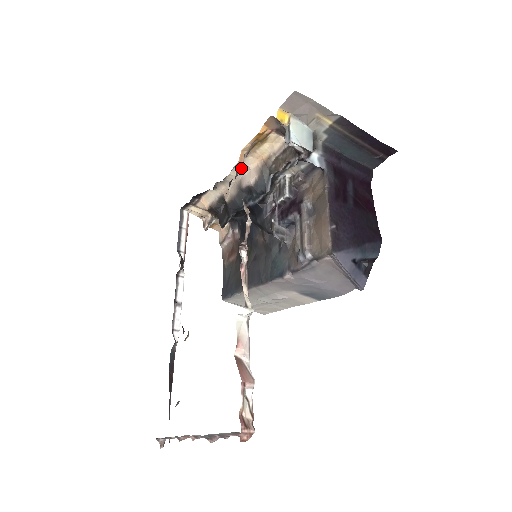
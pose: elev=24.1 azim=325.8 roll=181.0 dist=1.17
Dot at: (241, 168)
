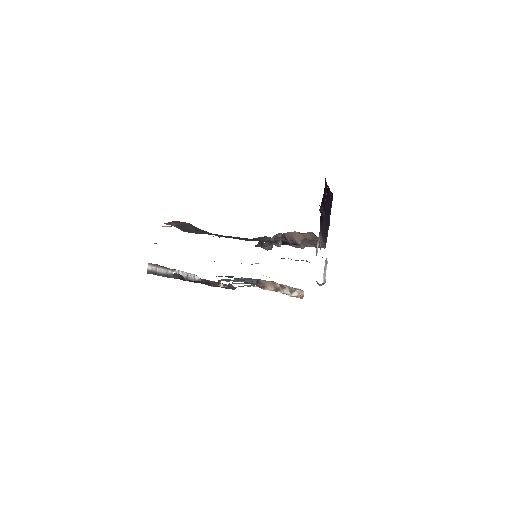
Dot at: occluded
